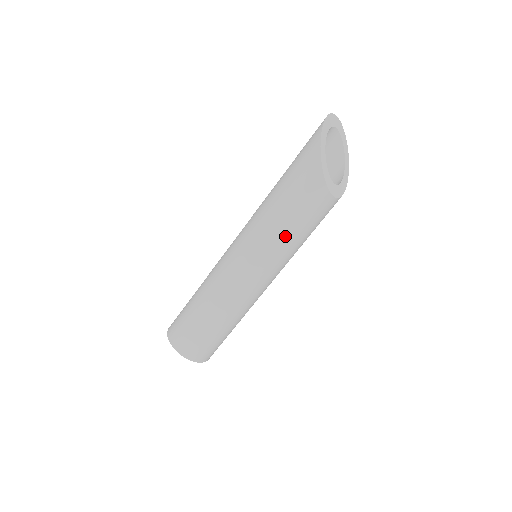
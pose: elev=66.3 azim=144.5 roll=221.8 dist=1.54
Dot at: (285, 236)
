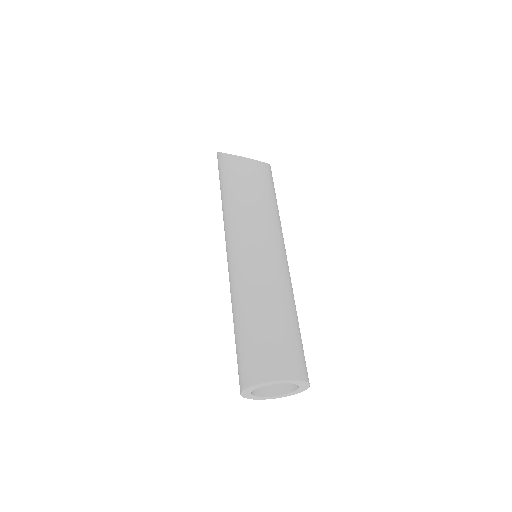
Dot at: (246, 203)
